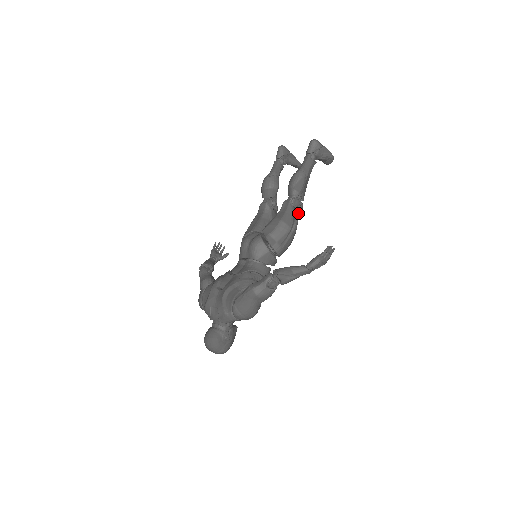
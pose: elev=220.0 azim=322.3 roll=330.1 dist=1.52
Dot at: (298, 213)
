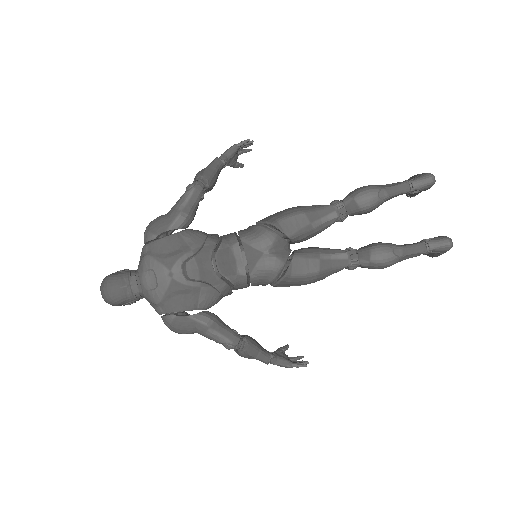
Dot at: occluded
